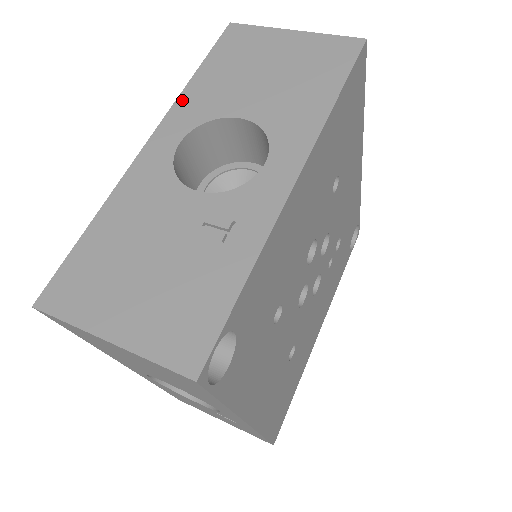
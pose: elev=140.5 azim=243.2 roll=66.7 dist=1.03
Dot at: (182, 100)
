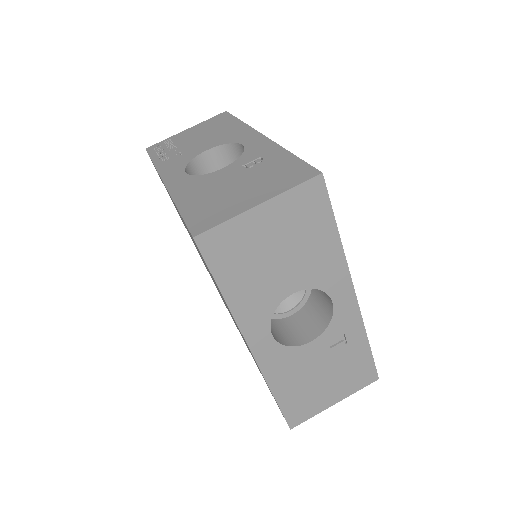
Dot at: (239, 317)
